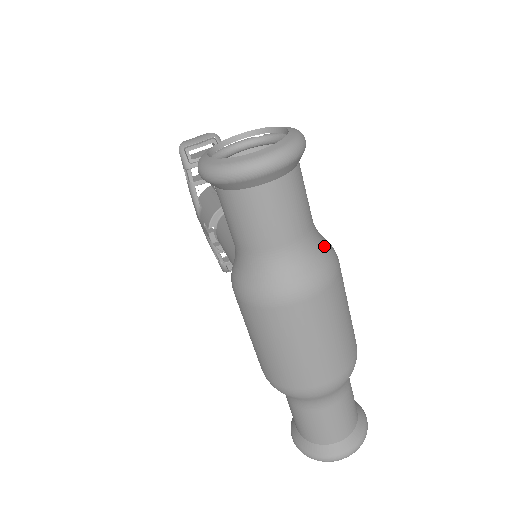
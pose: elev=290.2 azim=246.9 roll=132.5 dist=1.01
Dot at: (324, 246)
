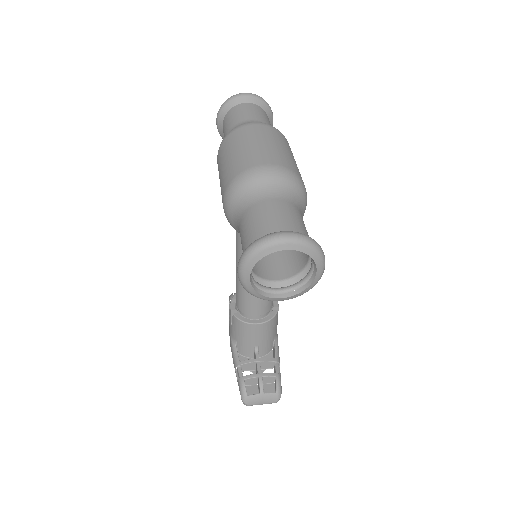
Dot at: occluded
